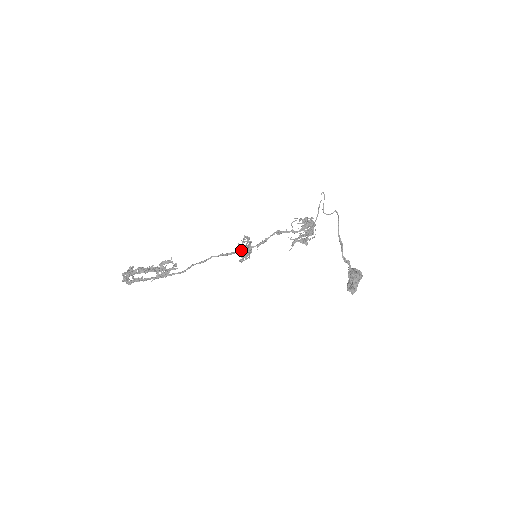
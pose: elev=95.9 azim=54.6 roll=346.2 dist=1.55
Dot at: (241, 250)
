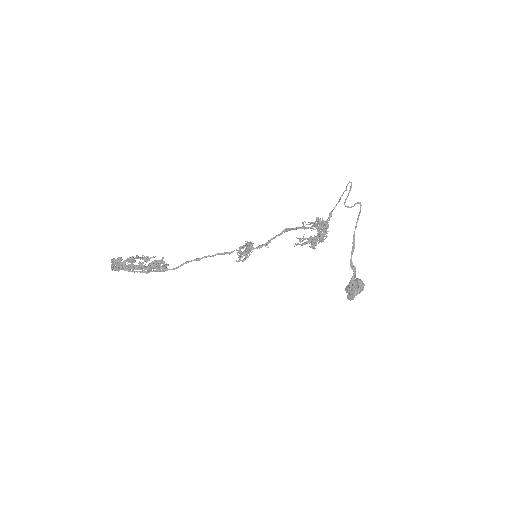
Dot at: (240, 253)
